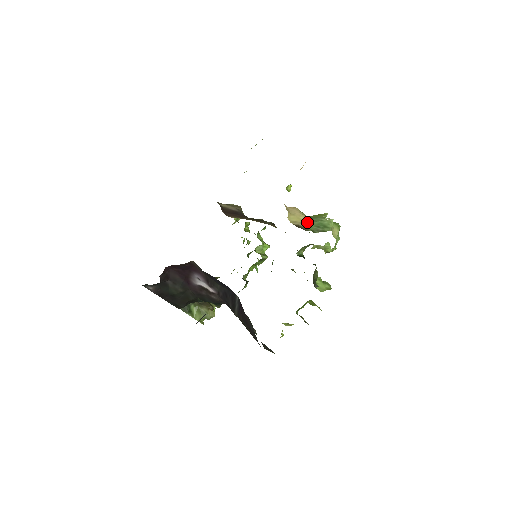
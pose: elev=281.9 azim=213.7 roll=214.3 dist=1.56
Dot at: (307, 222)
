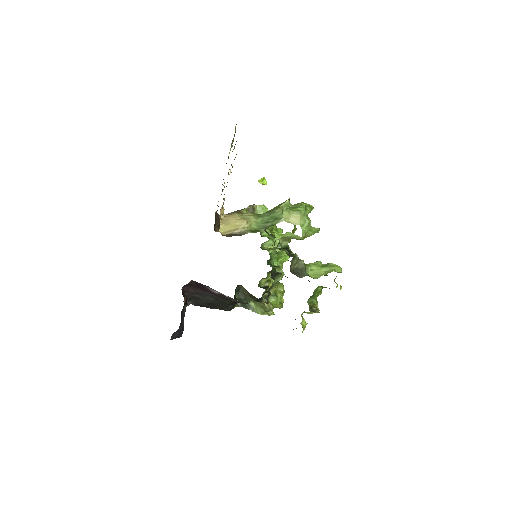
Dot at: (246, 225)
